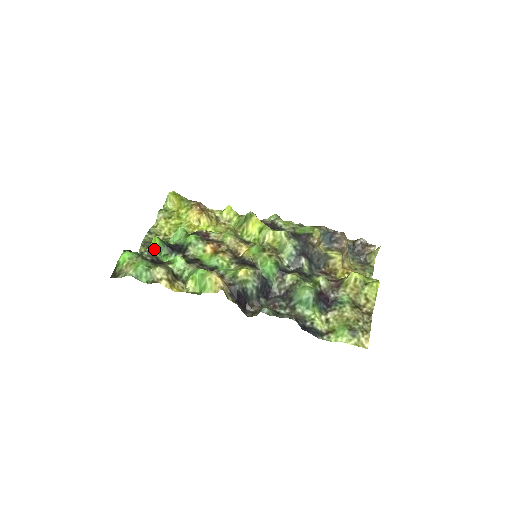
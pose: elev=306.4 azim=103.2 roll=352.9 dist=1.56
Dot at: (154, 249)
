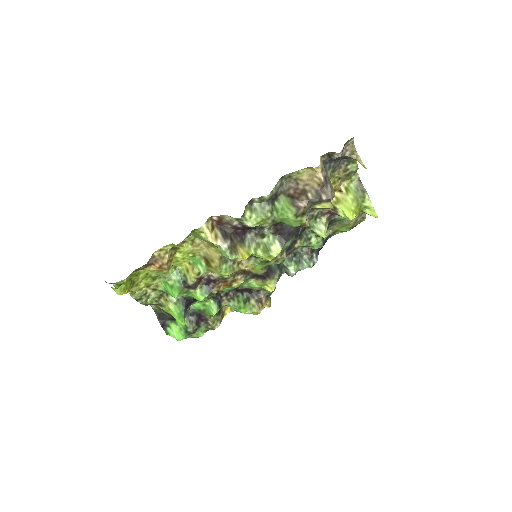
Dot at: occluded
